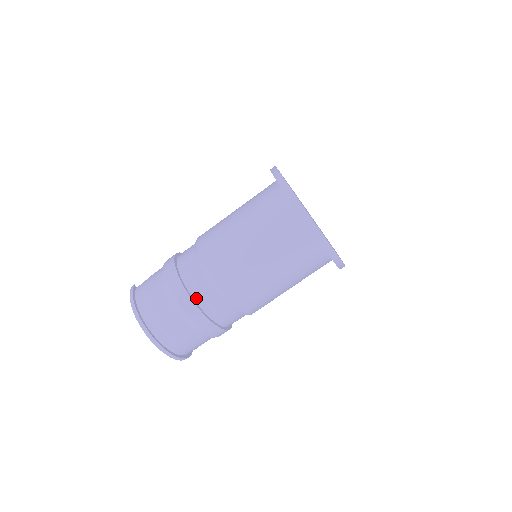
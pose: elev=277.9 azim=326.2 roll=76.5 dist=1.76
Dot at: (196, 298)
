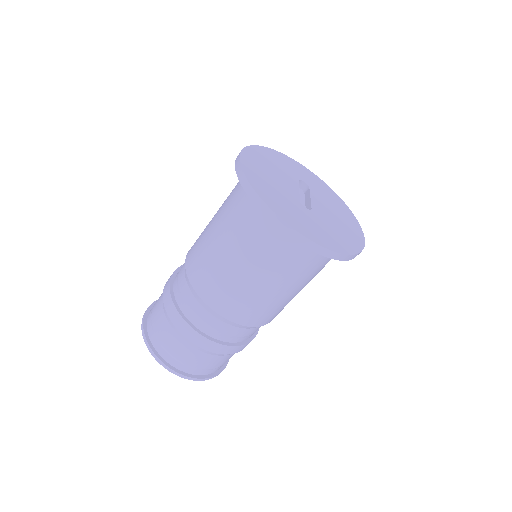
Dot at: (175, 282)
